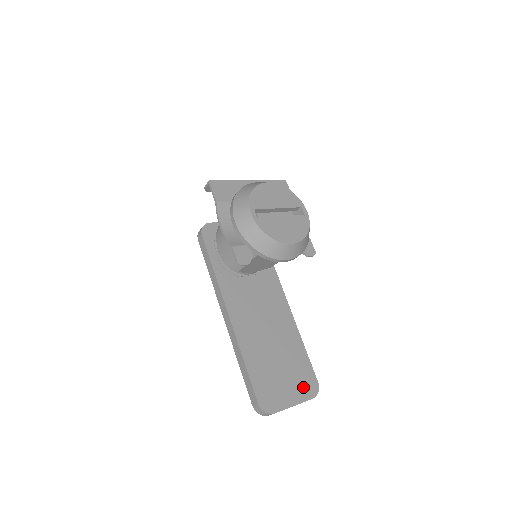
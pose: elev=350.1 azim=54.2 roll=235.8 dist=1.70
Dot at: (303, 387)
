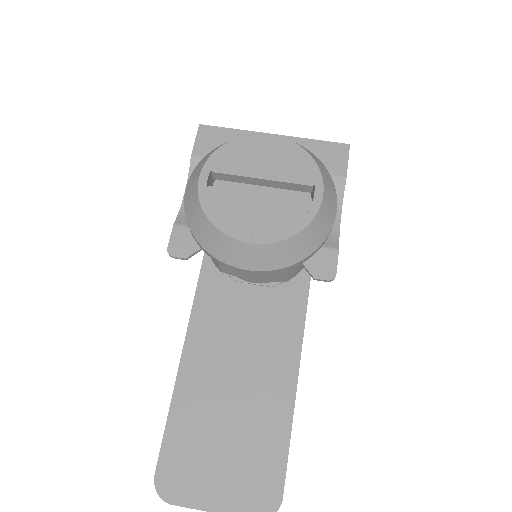
Dot at: (248, 492)
